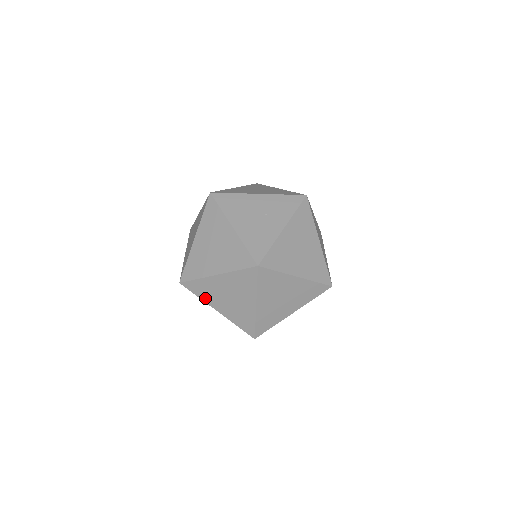
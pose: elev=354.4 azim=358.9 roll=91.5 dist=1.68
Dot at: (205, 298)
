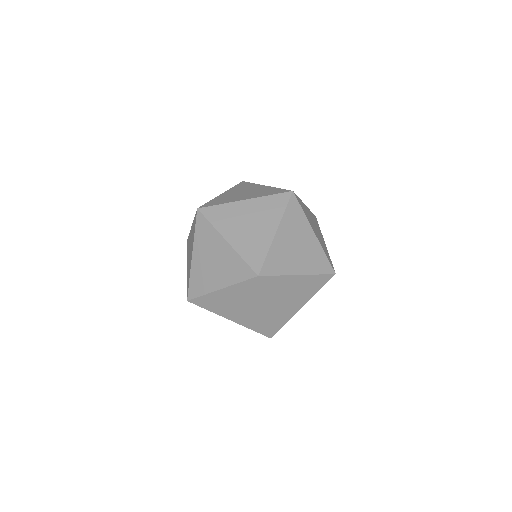
Dot at: occluded
